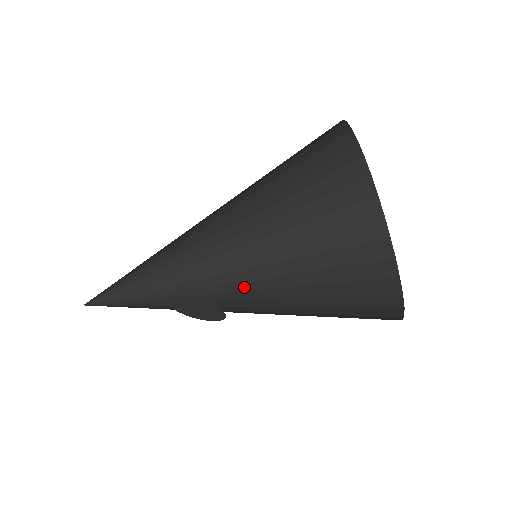
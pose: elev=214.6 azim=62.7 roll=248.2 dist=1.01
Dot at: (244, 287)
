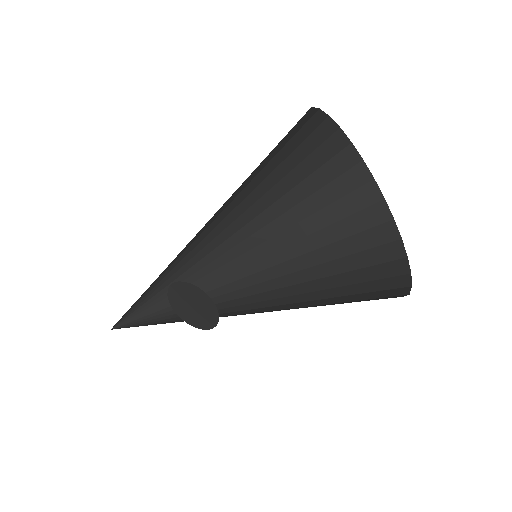
Dot at: (252, 307)
